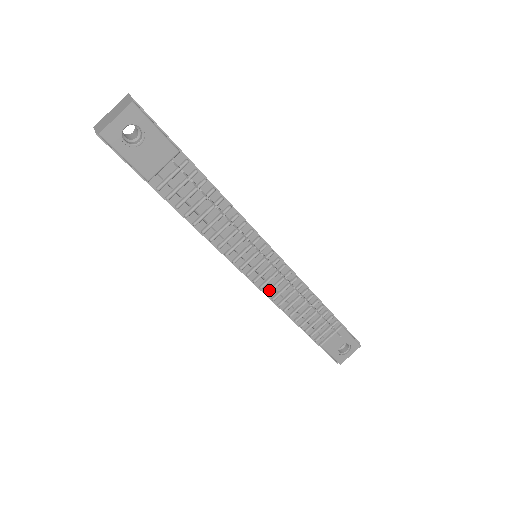
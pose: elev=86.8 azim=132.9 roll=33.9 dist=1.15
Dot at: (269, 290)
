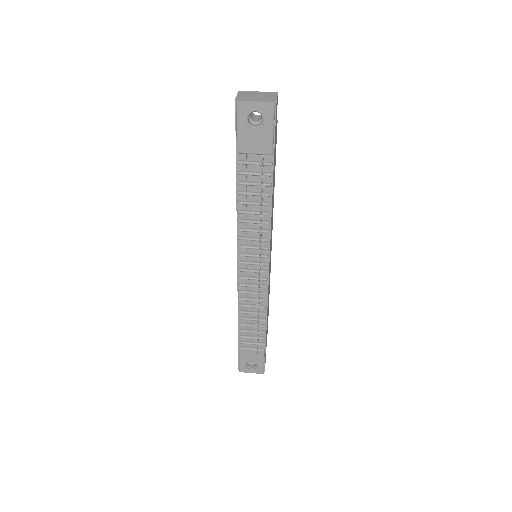
Dot at: (243, 284)
